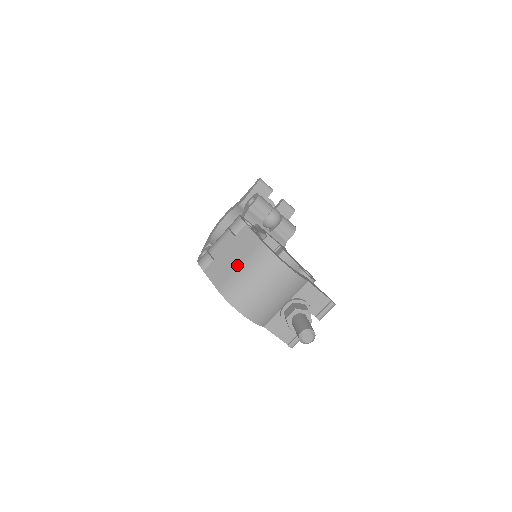
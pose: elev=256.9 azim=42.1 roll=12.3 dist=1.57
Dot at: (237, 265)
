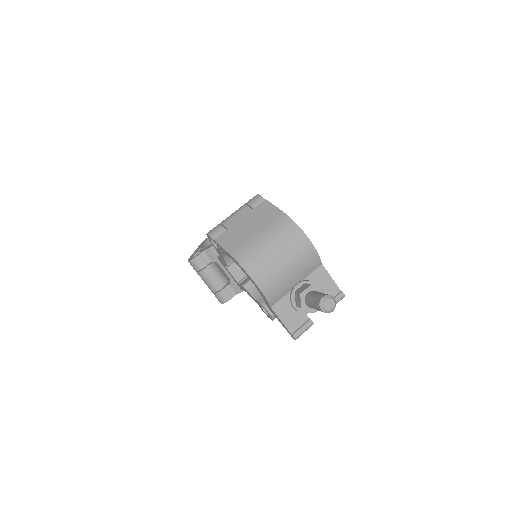
Dot at: (255, 232)
